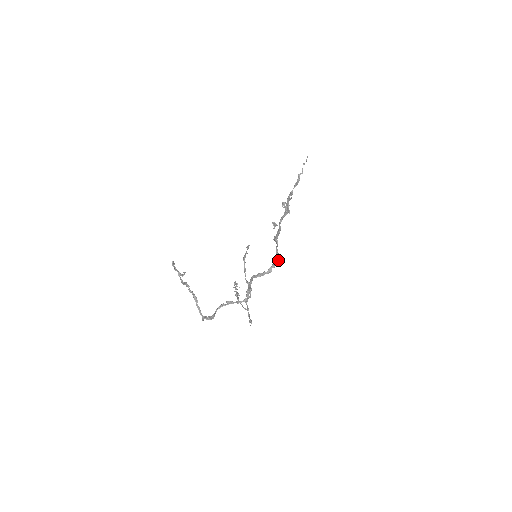
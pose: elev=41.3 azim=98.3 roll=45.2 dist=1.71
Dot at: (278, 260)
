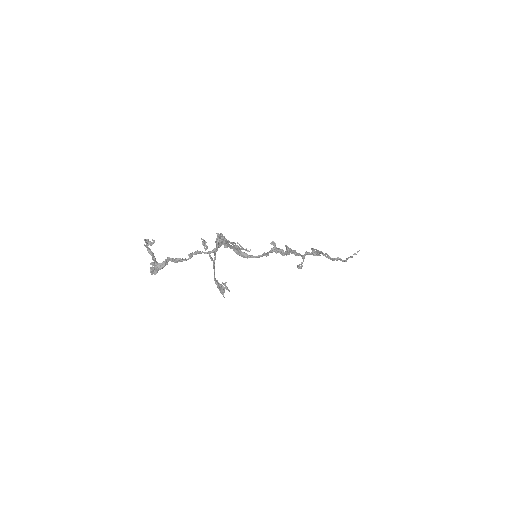
Dot at: (281, 250)
